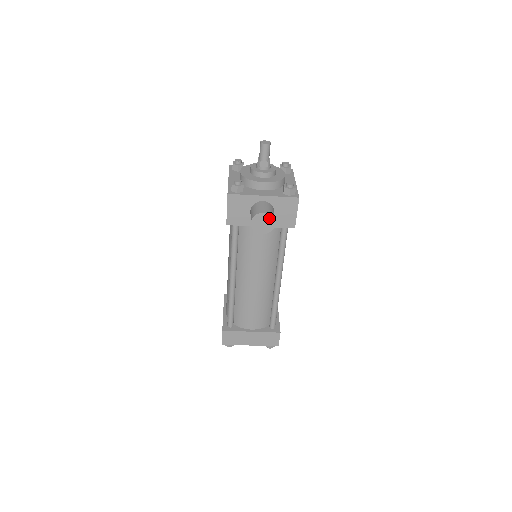
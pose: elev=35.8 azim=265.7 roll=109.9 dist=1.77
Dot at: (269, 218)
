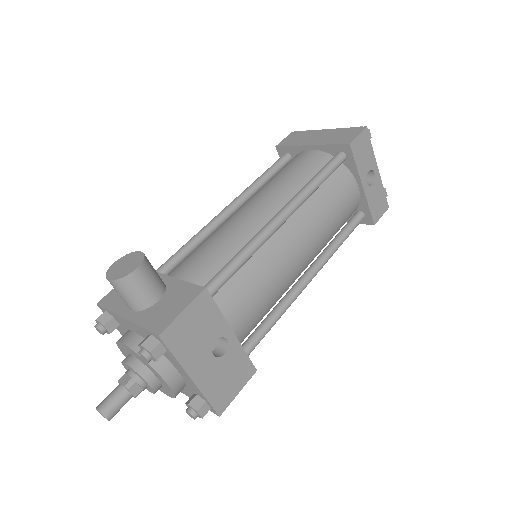
Dot at: occluded
